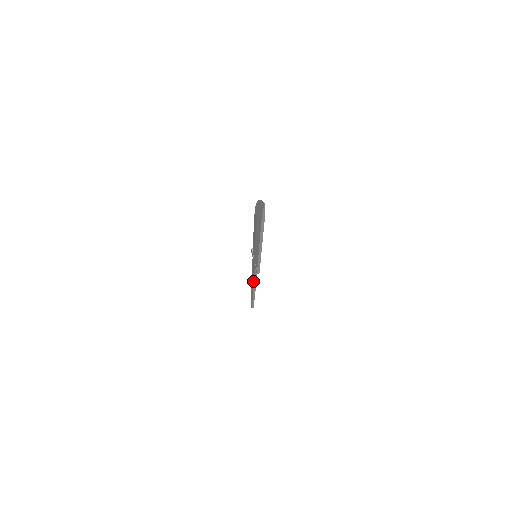
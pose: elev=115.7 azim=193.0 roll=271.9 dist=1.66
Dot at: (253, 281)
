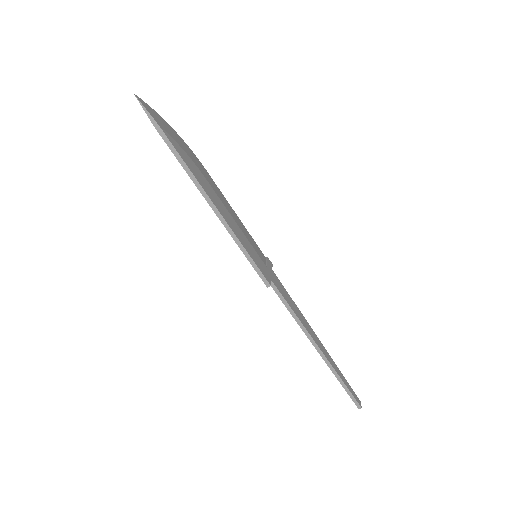
Dot at: (300, 325)
